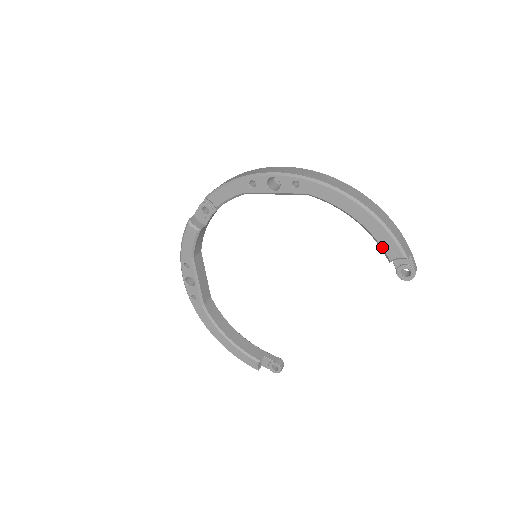
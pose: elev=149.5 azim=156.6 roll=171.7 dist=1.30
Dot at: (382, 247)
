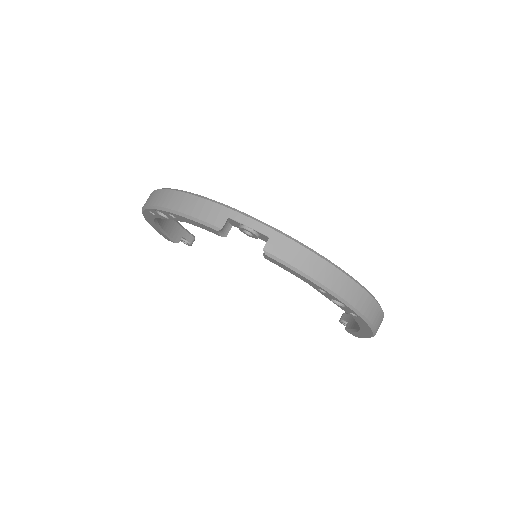
Dot at: (353, 332)
